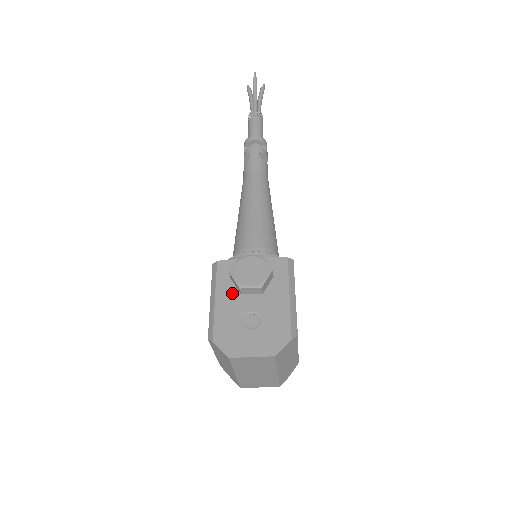
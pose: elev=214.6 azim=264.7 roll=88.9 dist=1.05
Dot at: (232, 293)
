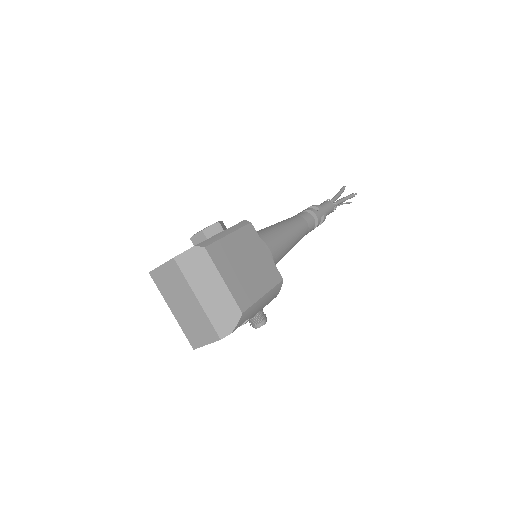
Dot at: occluded
